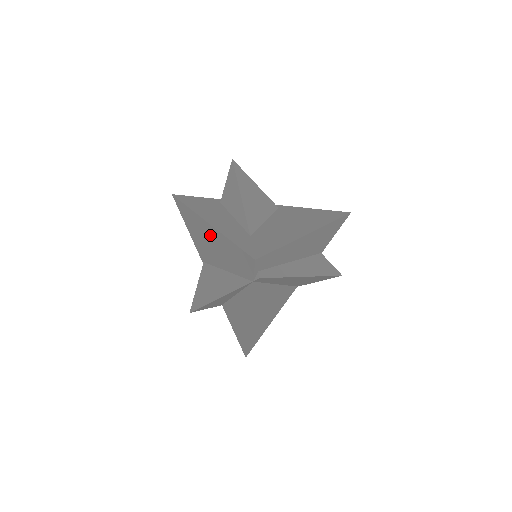
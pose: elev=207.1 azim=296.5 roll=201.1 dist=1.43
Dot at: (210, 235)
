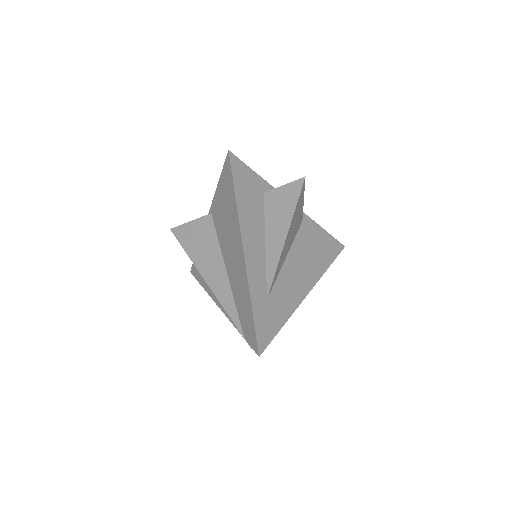
Dot at: (238, 256)
